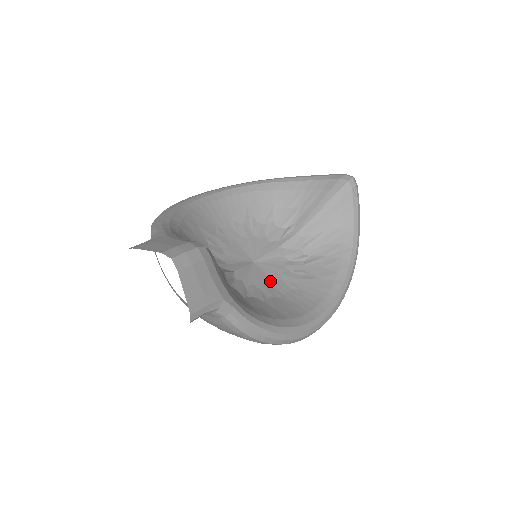
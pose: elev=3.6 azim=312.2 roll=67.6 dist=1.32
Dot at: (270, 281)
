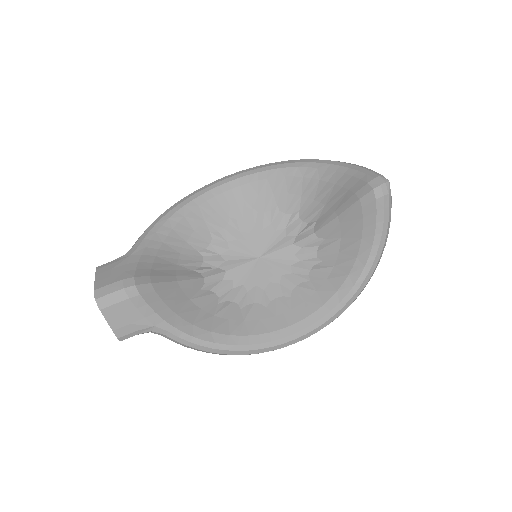
Dot at: (265, 283)
